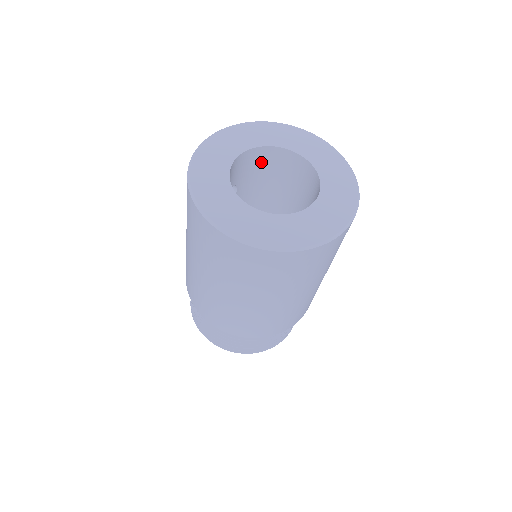
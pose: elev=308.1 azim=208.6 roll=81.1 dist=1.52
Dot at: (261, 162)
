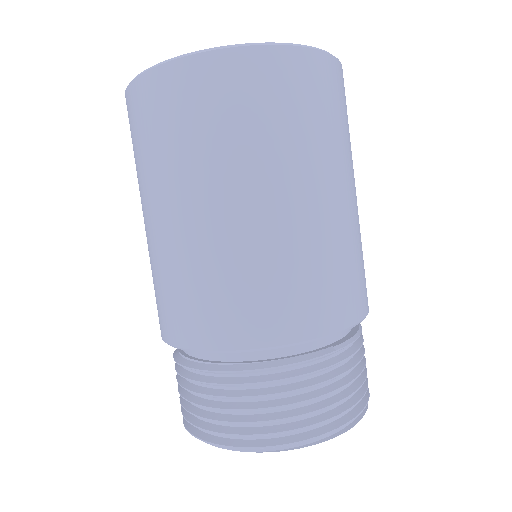
Dot at: occluded
